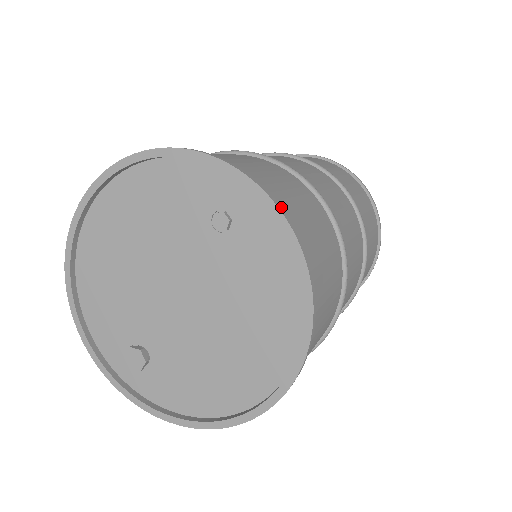
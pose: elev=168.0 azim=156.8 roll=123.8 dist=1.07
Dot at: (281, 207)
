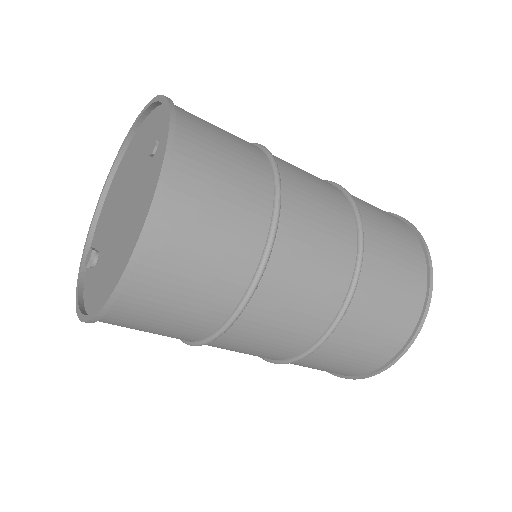
Dot at: (175, 131)
